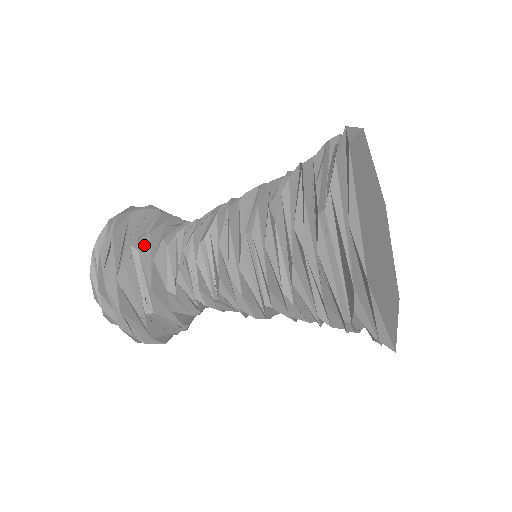
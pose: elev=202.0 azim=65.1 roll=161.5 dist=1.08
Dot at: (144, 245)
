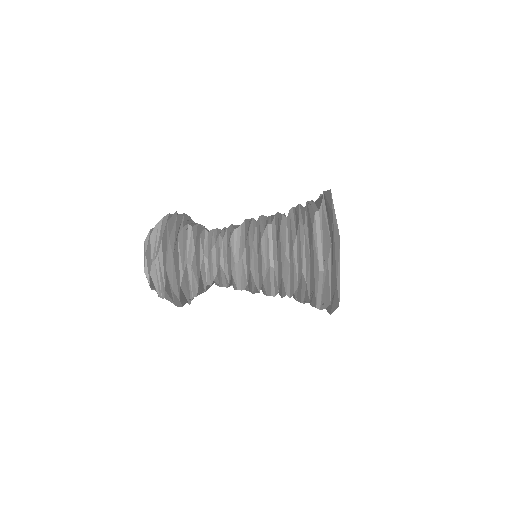
Dot at: occluded
